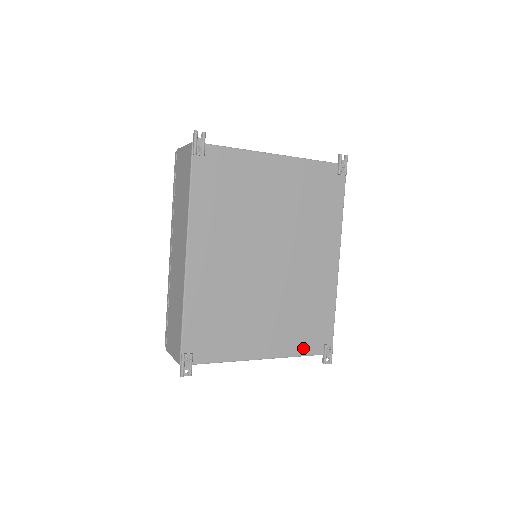
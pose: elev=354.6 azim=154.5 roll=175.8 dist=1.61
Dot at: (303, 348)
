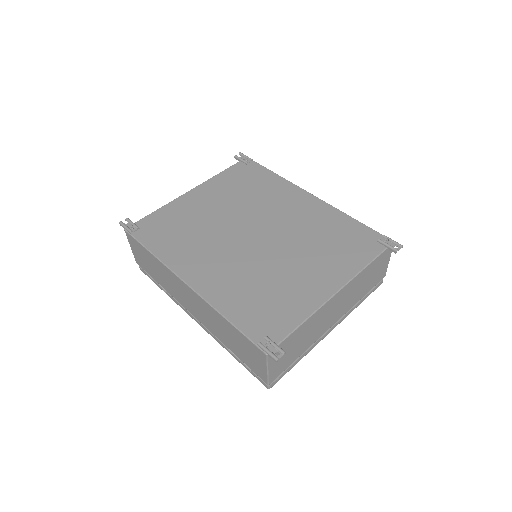
Dot at: (362, 258)
